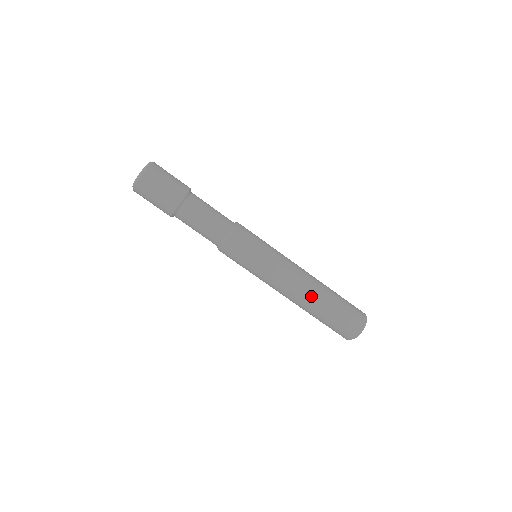
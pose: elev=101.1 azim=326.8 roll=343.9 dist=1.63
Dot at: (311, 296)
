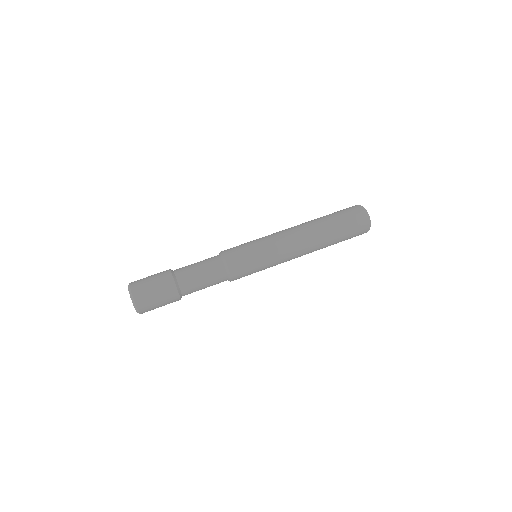
Dot at: (316, 237)
